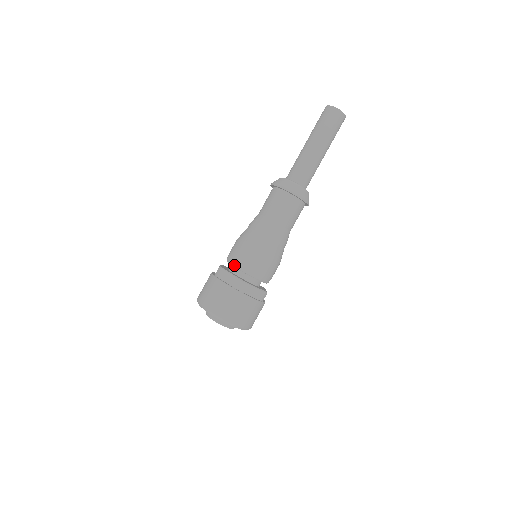
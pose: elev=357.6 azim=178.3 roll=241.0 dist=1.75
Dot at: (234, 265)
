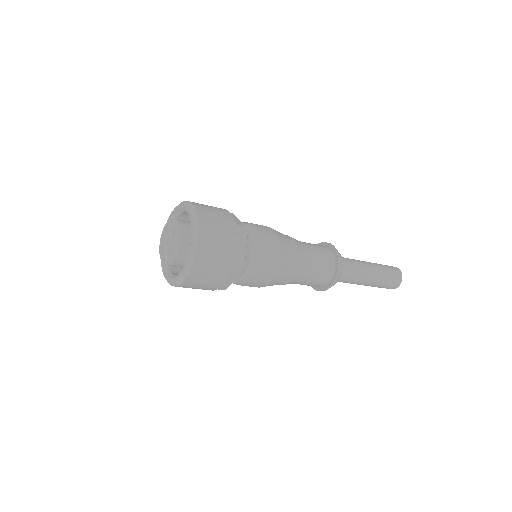
Dot at: (246, 223)
